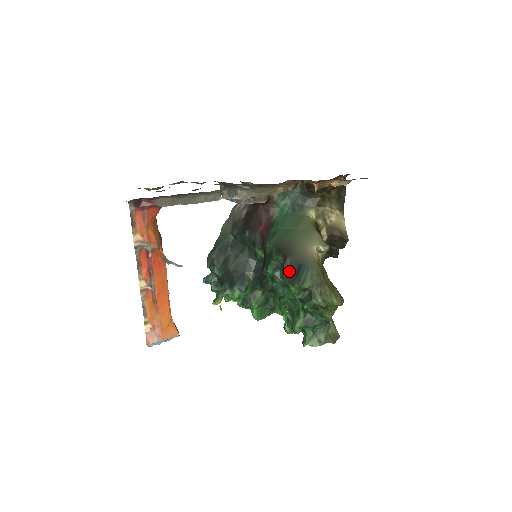
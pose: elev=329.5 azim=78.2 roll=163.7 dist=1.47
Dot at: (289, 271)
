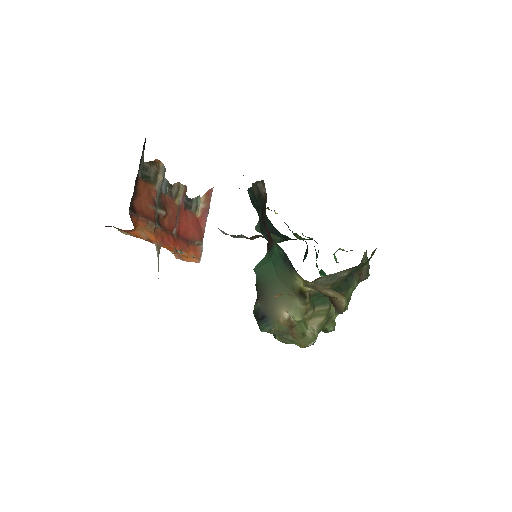
Dot at: (256, 311)
